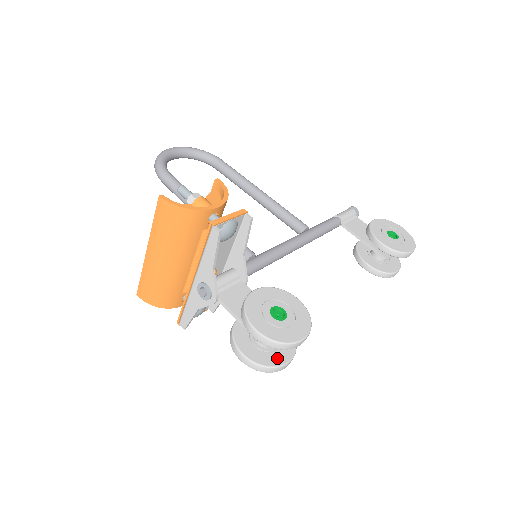
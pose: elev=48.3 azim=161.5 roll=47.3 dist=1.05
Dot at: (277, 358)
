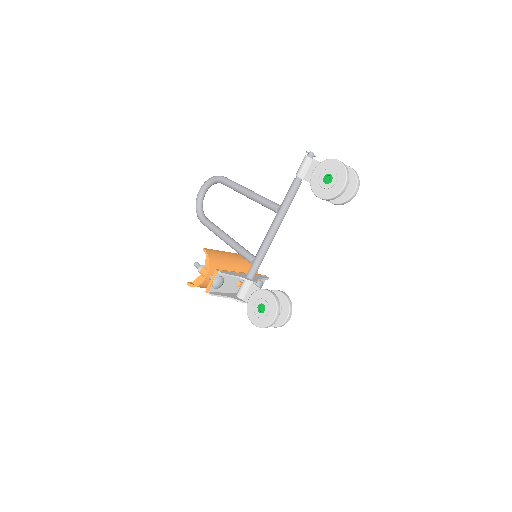
Dot at: (281, 319)
